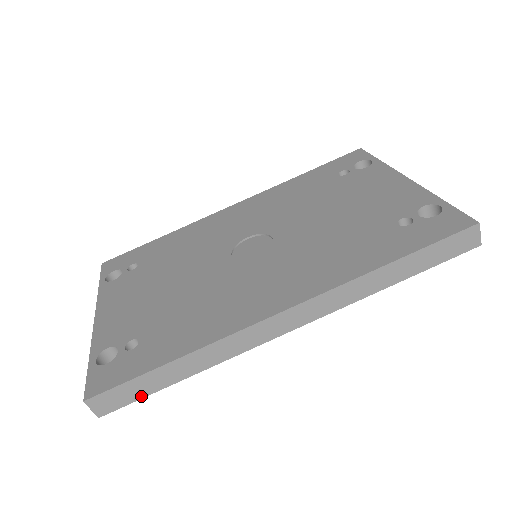
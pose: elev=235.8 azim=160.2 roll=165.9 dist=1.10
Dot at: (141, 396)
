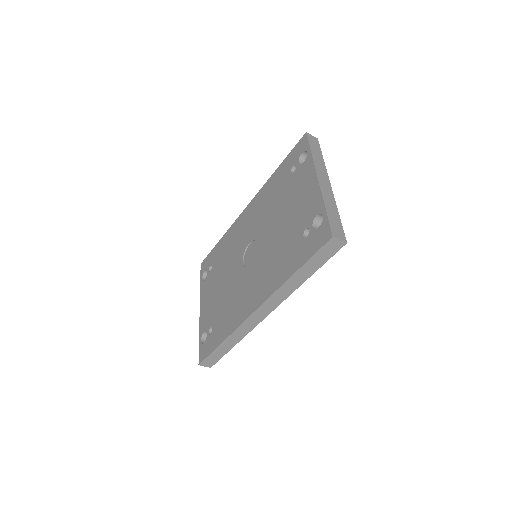
Dot at: (221, 357)
